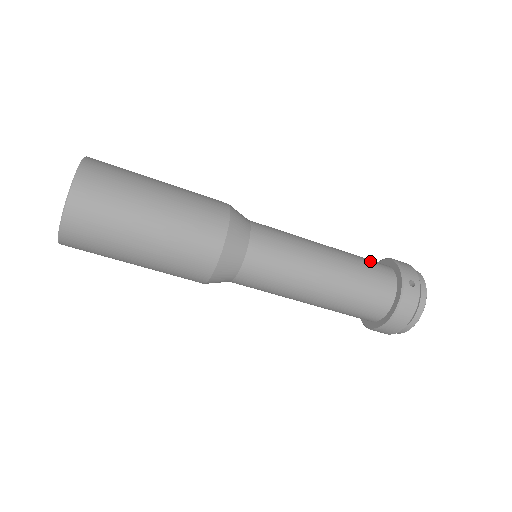
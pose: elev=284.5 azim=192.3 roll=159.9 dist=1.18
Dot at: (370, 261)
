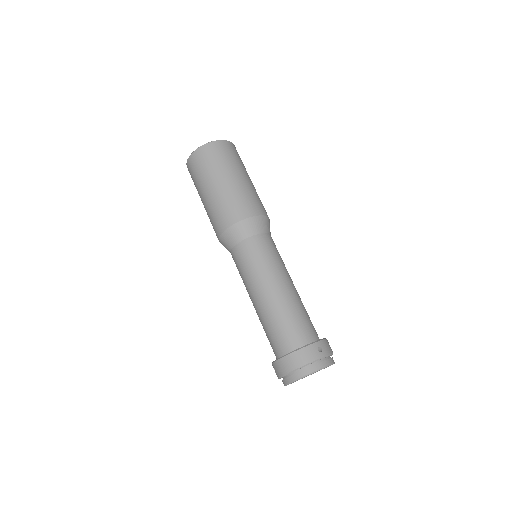
Dot at: occluded
